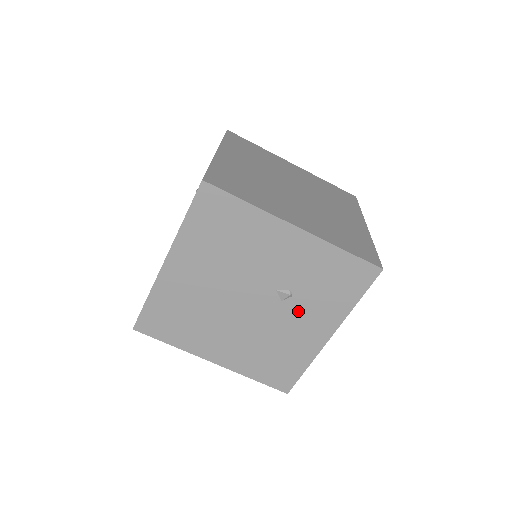
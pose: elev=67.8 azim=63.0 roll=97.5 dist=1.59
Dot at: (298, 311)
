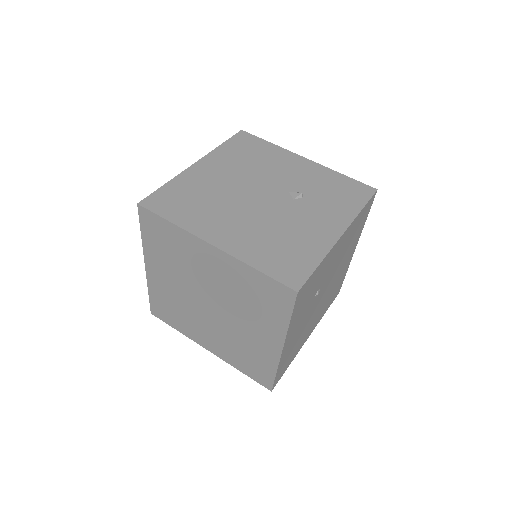
Dot at: (309, 209)
